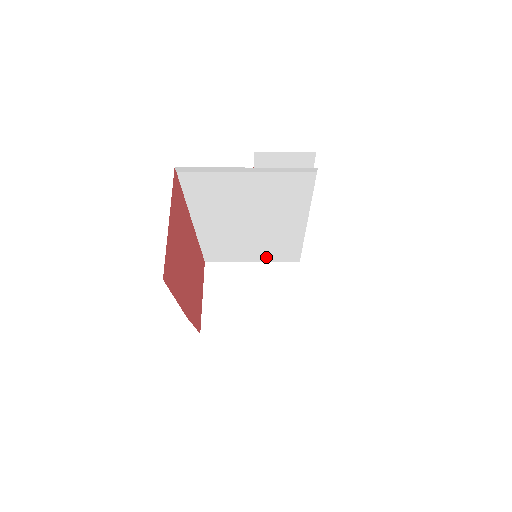
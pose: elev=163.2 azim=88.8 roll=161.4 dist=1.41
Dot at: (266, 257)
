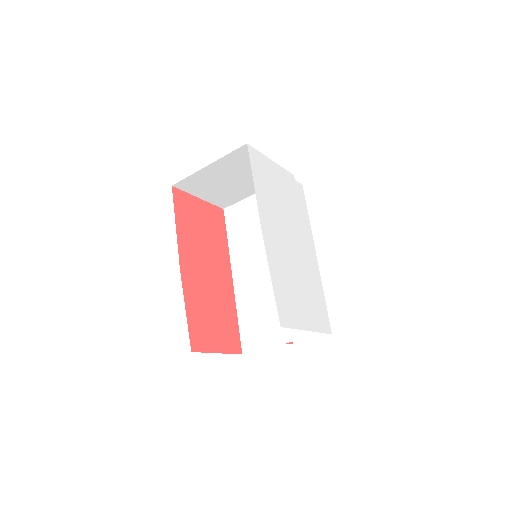
Dot at: occluded
